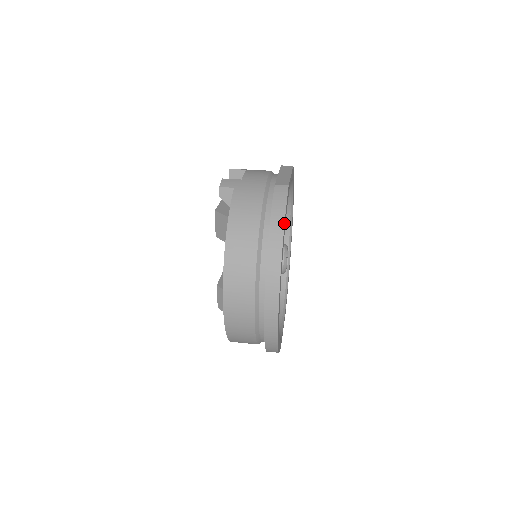
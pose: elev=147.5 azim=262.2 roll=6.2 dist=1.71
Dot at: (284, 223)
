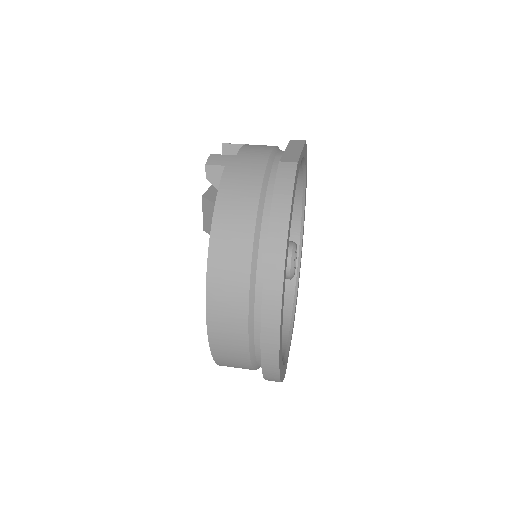
Dot at: (290, 213)
